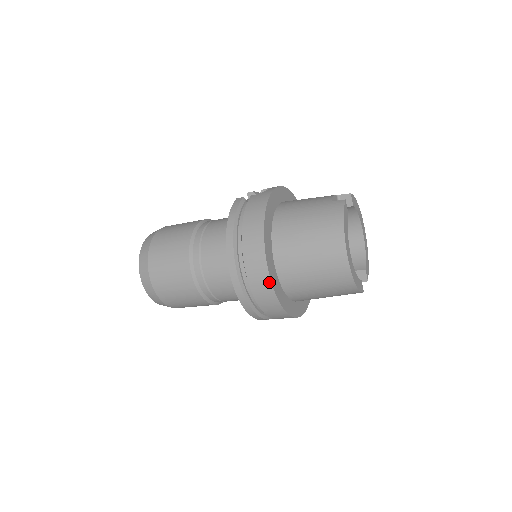
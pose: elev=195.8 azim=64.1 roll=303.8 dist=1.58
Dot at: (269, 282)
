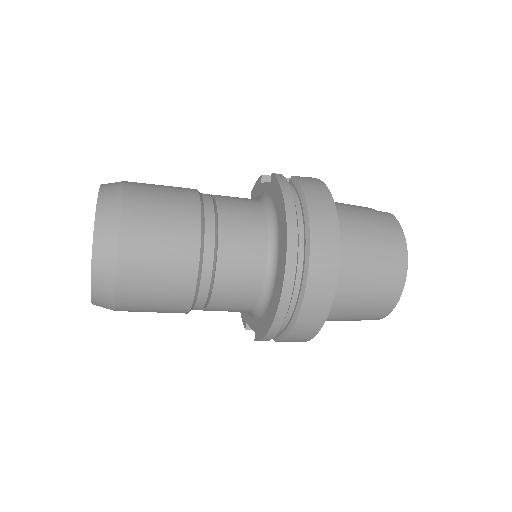
Dot at: (334, 281)
